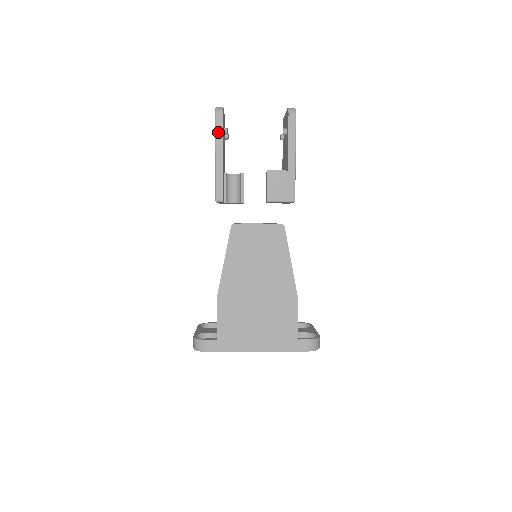
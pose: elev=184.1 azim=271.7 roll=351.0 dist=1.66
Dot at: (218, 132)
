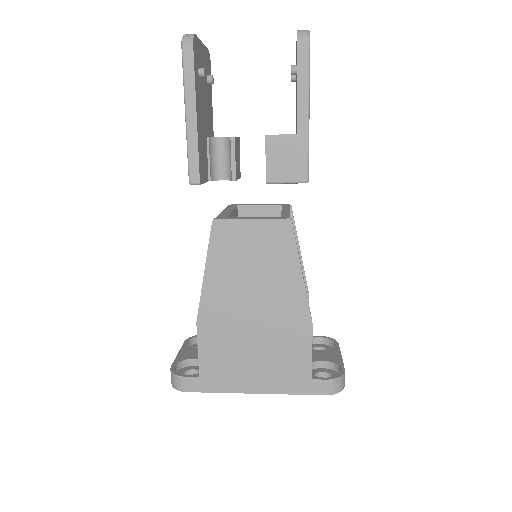
Dot at: (187, 76)
